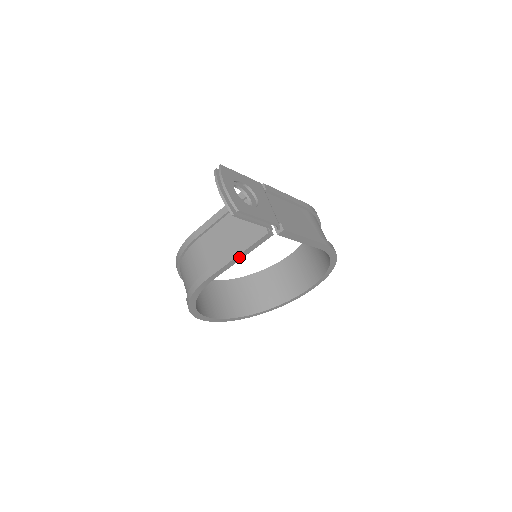
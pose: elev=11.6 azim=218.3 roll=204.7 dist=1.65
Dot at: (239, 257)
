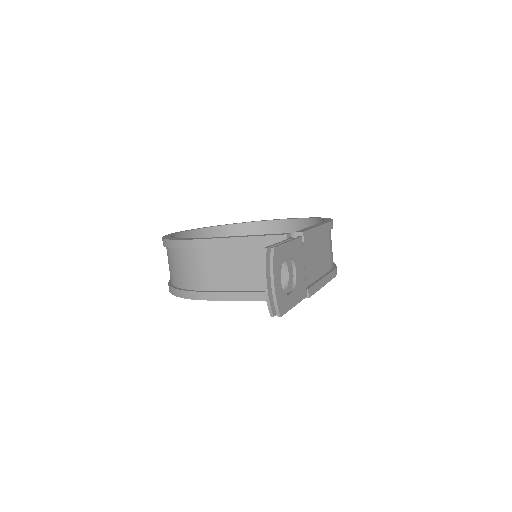
Dot at: (250, 299)
